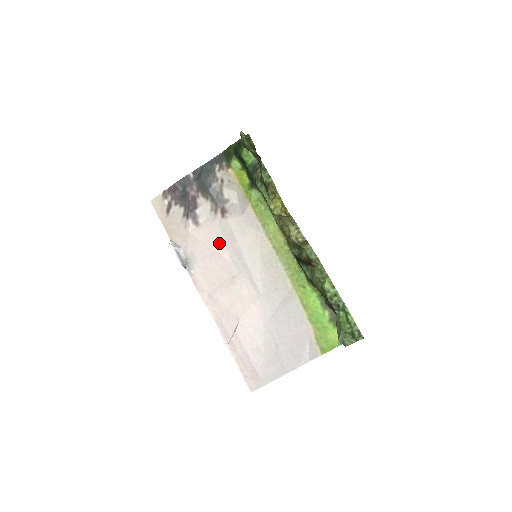
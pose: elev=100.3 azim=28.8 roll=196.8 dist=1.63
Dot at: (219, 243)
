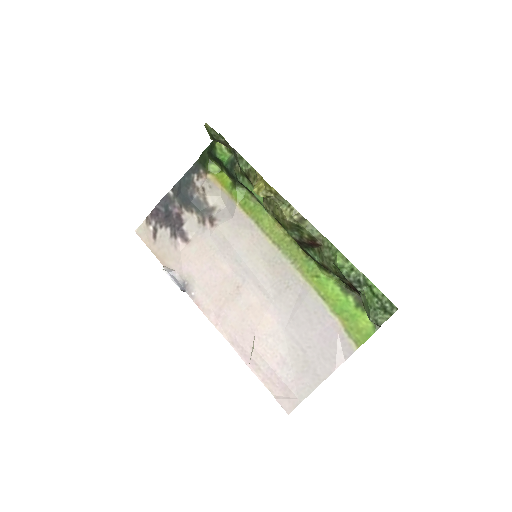
Dot at: (214, 255)
